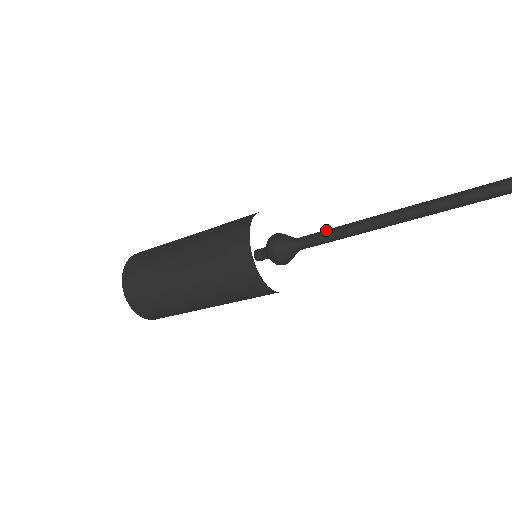
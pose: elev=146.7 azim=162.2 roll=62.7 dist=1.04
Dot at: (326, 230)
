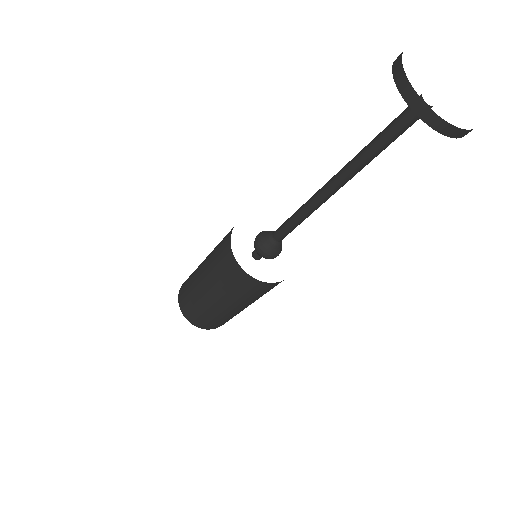
Dot at: occluded
